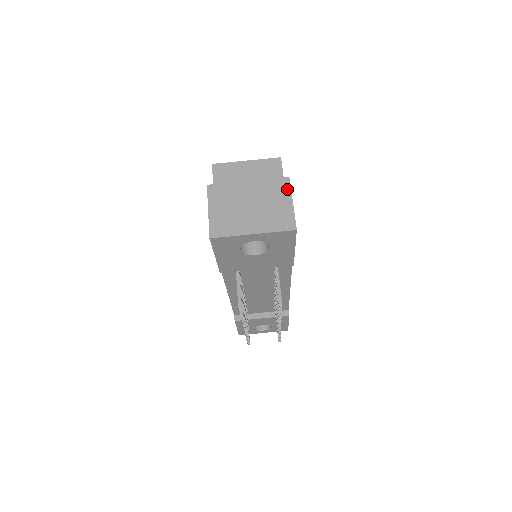
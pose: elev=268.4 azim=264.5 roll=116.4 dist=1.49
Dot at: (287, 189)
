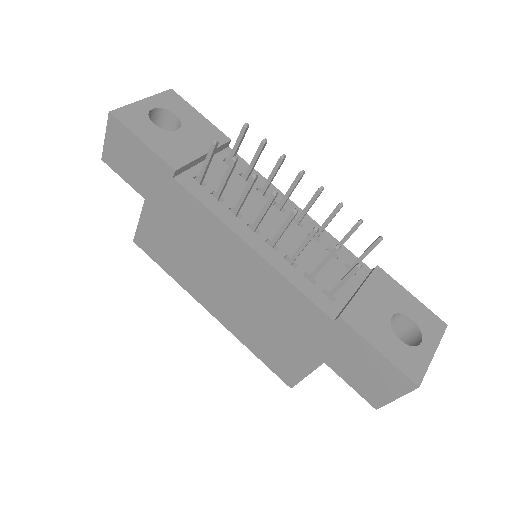
Dot at: occluded
